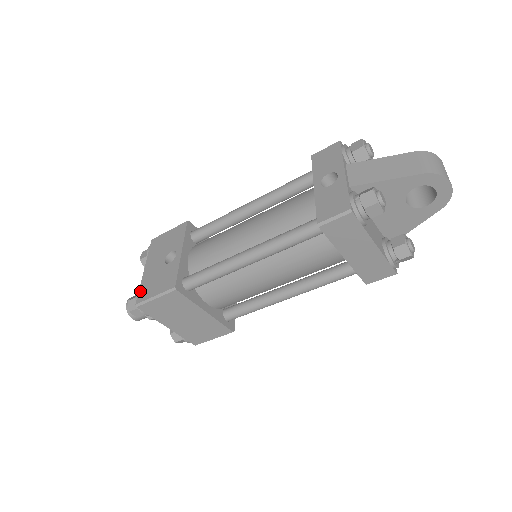
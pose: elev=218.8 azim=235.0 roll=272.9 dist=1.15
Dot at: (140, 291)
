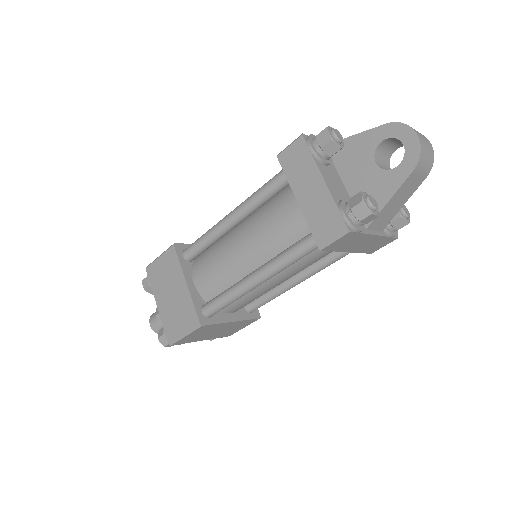
Dot at: occluded
